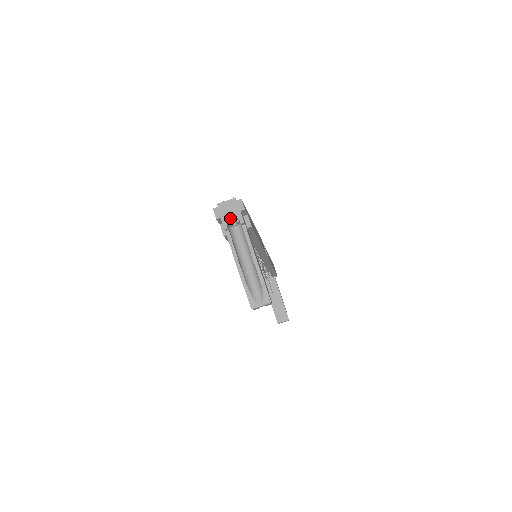
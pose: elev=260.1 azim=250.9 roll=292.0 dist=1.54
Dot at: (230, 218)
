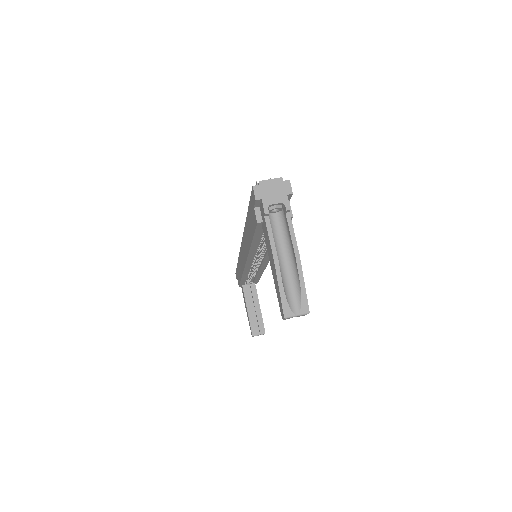
Dot at: (273, 201)
